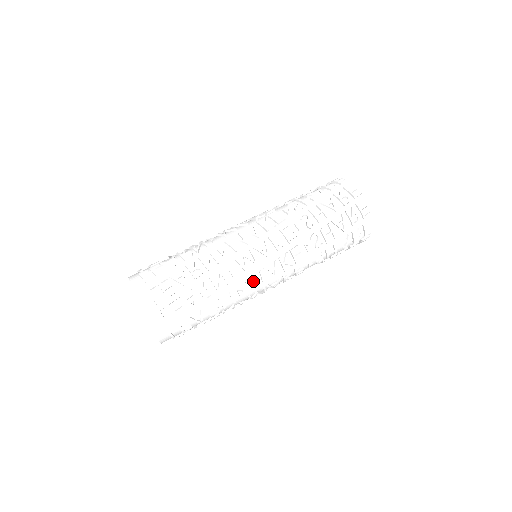
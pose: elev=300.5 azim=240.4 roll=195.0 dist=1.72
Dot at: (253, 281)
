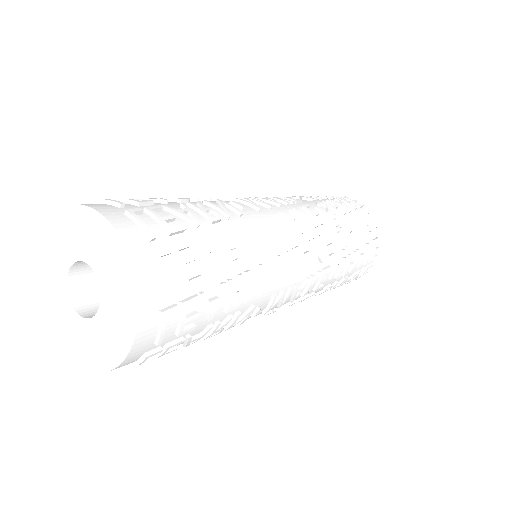
Dot at: (274, 222)
